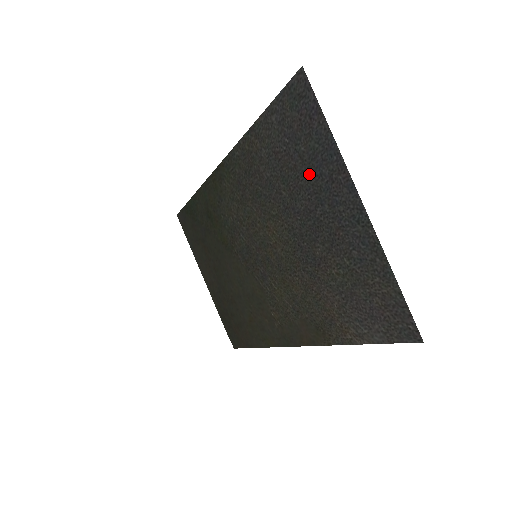
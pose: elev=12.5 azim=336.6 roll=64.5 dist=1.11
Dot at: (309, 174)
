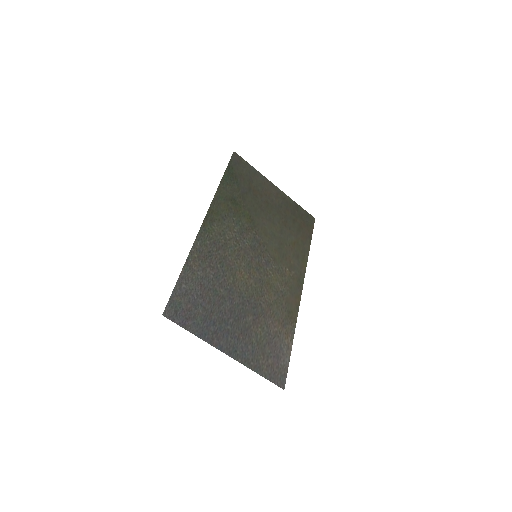
Dot at: (213, 315)
